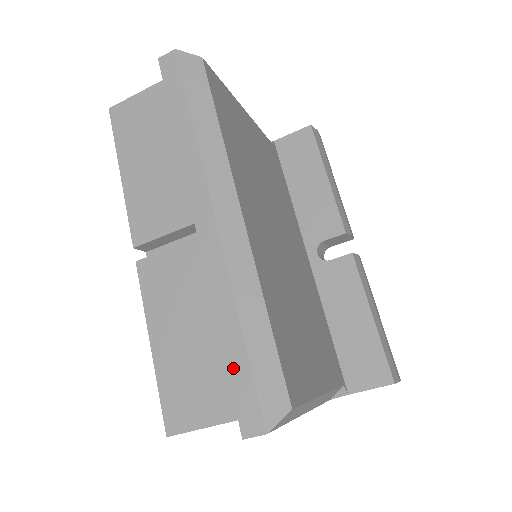
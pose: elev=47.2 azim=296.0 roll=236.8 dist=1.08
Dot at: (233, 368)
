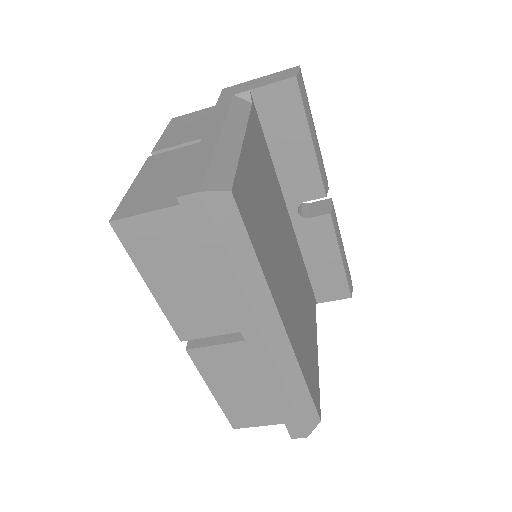
Dot at: (285, 415)
